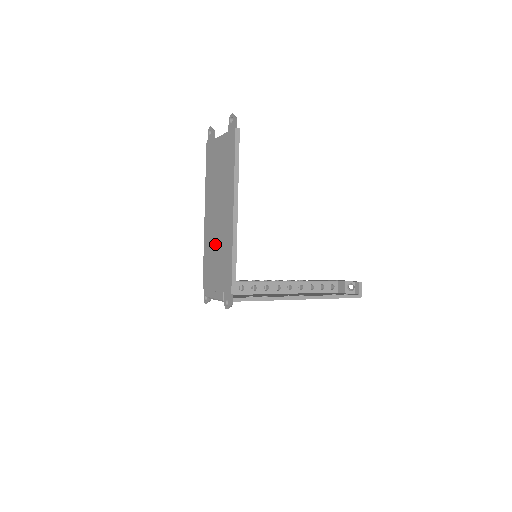
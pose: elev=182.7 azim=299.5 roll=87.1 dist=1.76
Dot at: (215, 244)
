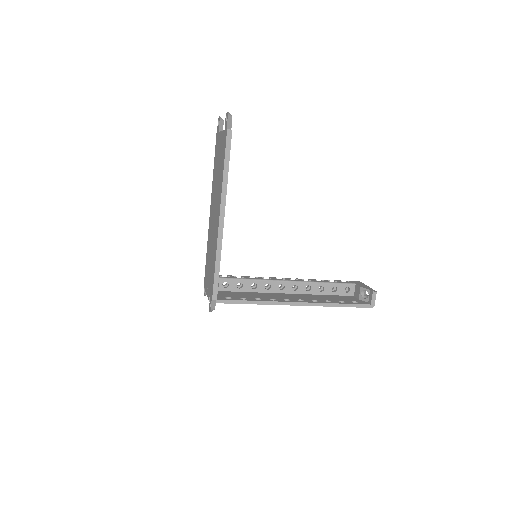
Dot at: (211, 243)
